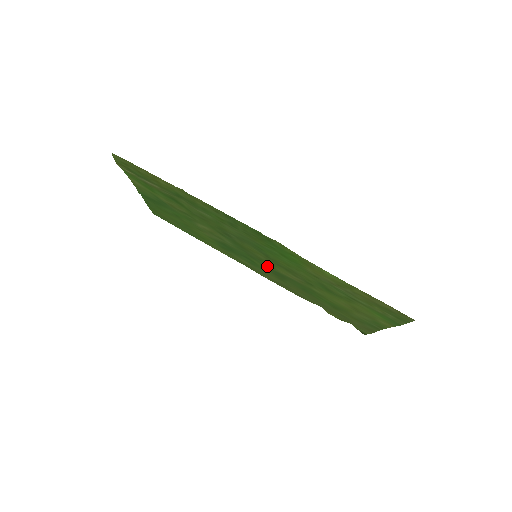
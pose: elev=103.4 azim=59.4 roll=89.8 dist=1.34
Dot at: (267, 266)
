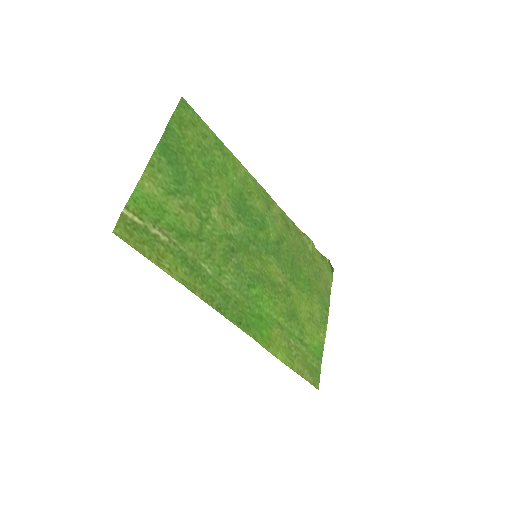
Dot at: (267, 251)
